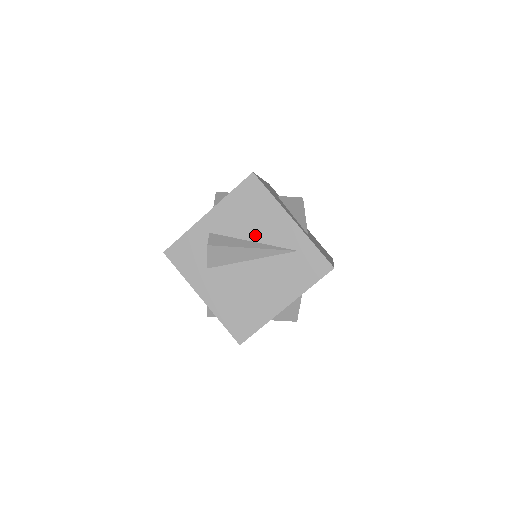
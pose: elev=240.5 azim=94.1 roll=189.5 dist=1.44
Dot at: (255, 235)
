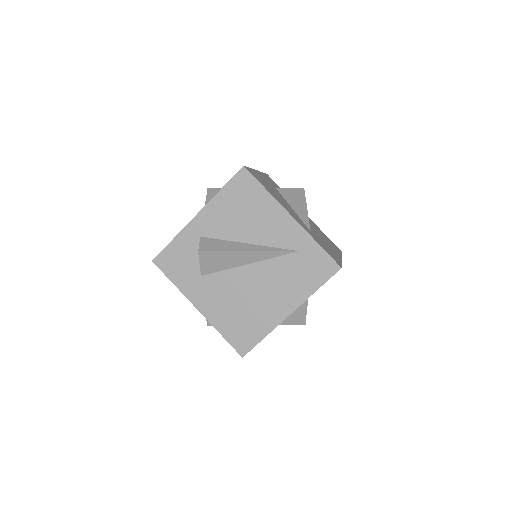
Dot at: (251, 236)
